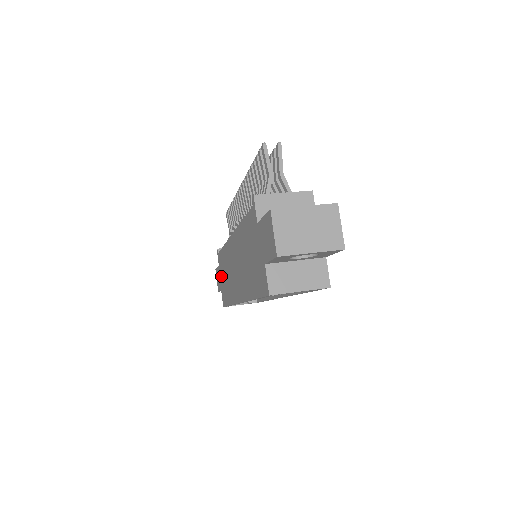
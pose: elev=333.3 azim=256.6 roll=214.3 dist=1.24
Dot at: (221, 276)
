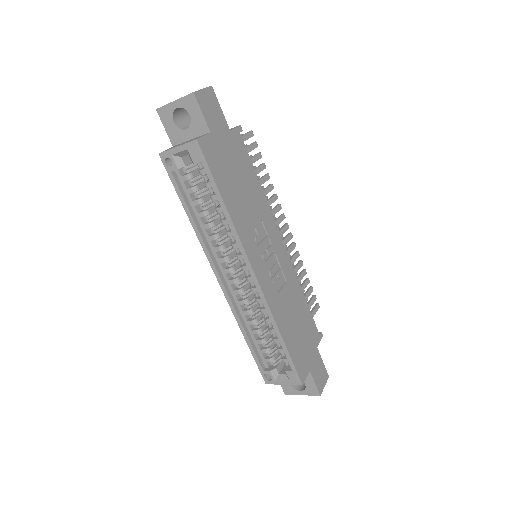
Dot at: occluded
